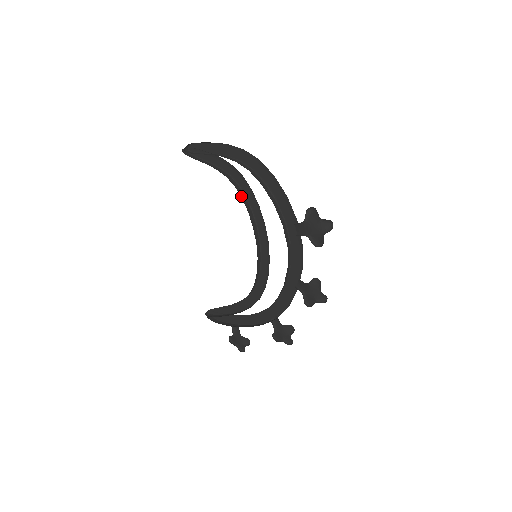
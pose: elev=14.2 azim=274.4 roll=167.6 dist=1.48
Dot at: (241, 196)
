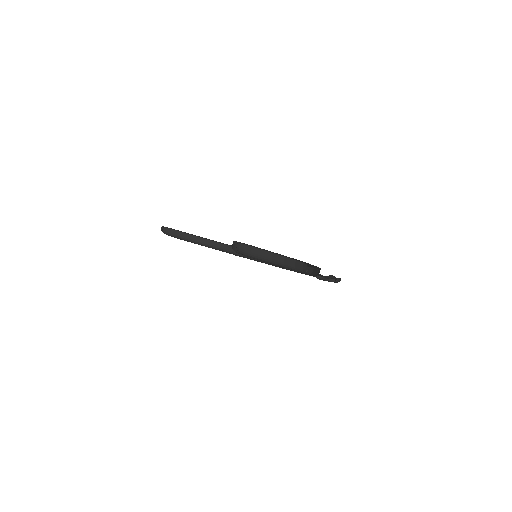
Dot at: occluded
